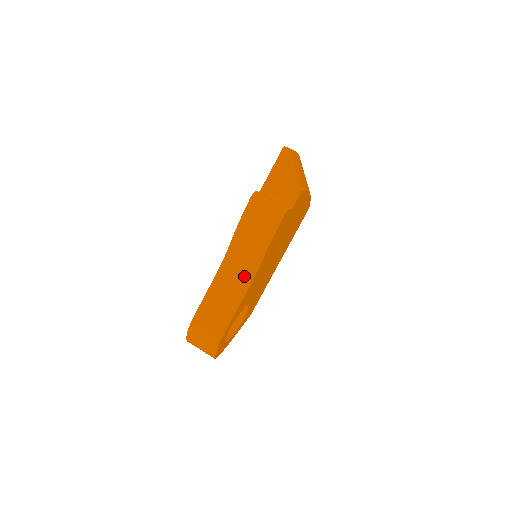
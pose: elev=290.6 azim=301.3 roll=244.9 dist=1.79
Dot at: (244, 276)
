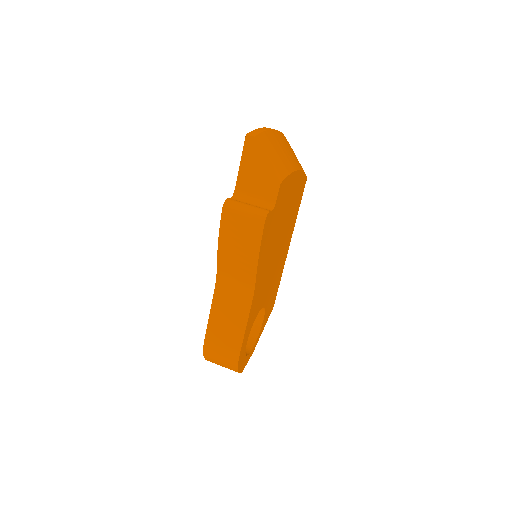
Dot at: (243, 291)
